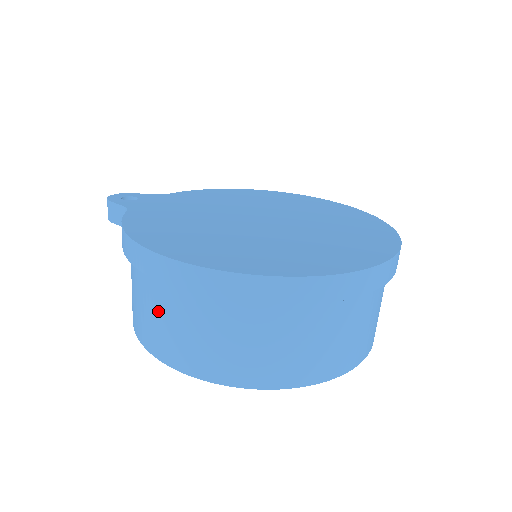
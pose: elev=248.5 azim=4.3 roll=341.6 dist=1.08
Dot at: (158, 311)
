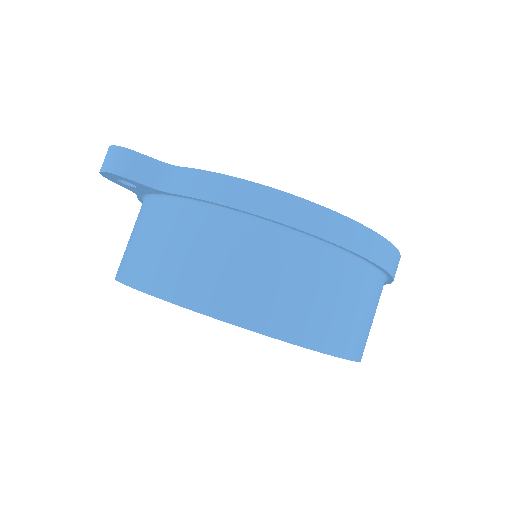
Dot at: (286, 273)
